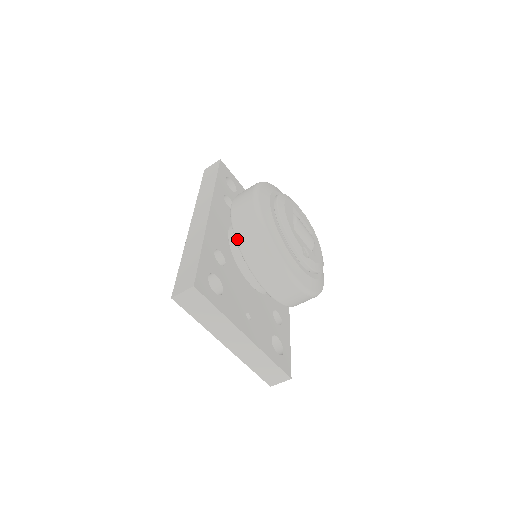
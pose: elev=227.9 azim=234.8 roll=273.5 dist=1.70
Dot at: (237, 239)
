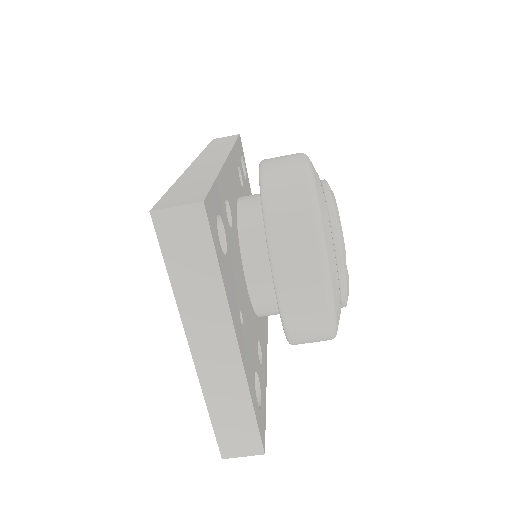
Dot at: (265, 197)
